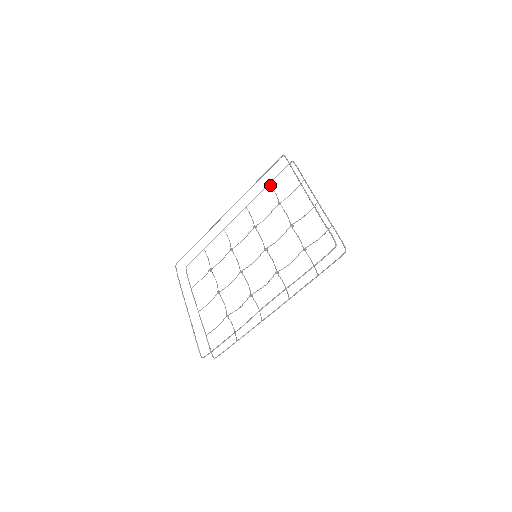
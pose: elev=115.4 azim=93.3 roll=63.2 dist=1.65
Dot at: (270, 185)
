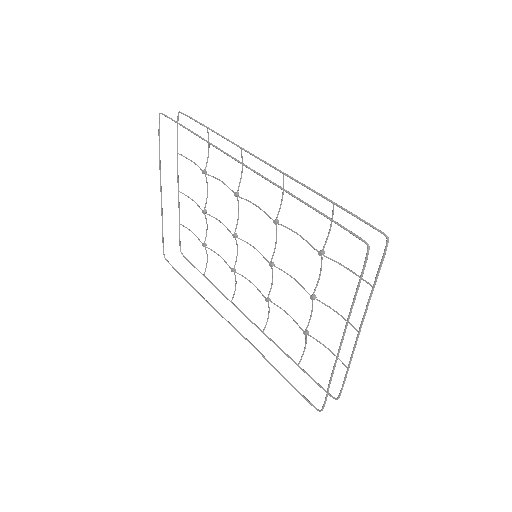
Dot at: occluded
